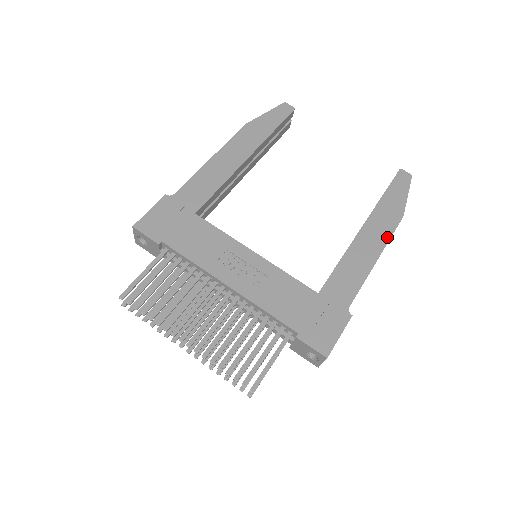
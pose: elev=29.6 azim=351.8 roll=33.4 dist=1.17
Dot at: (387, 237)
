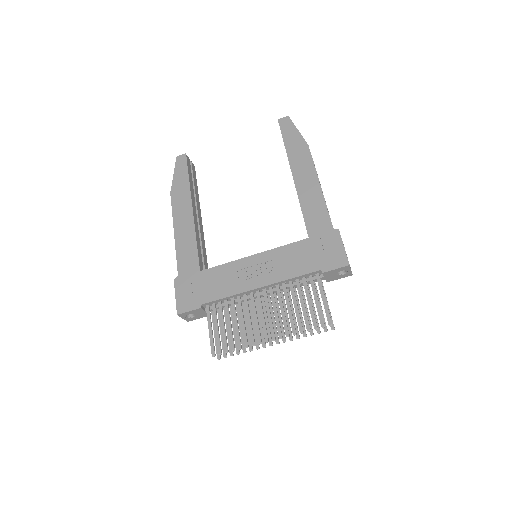
Dot at: (312, 166)
